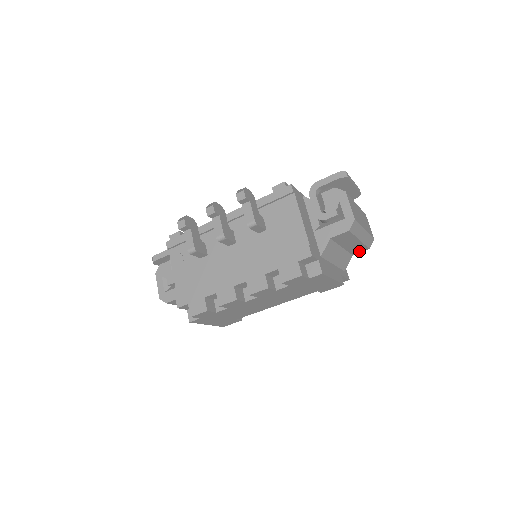
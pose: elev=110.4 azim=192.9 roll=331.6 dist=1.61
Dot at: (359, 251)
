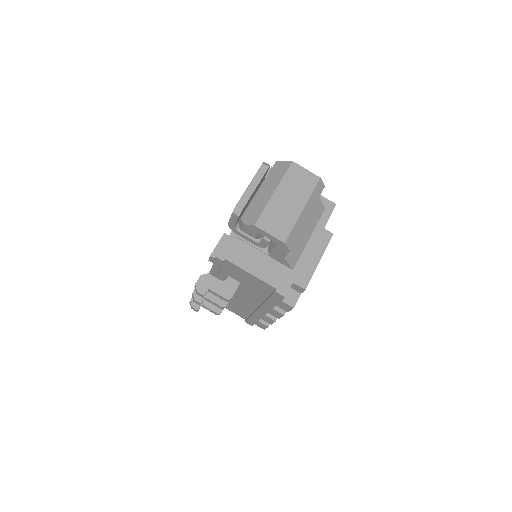
Dot at: occluded
